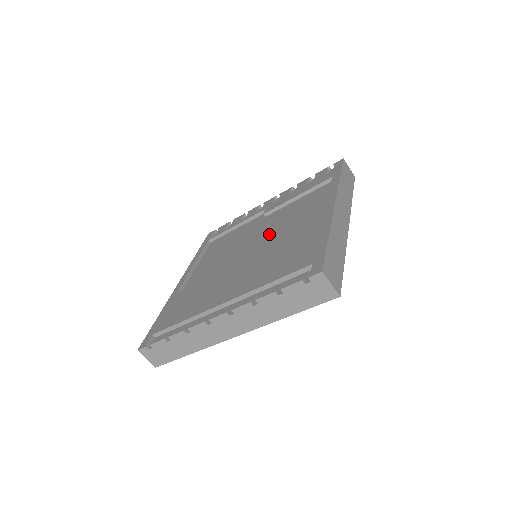
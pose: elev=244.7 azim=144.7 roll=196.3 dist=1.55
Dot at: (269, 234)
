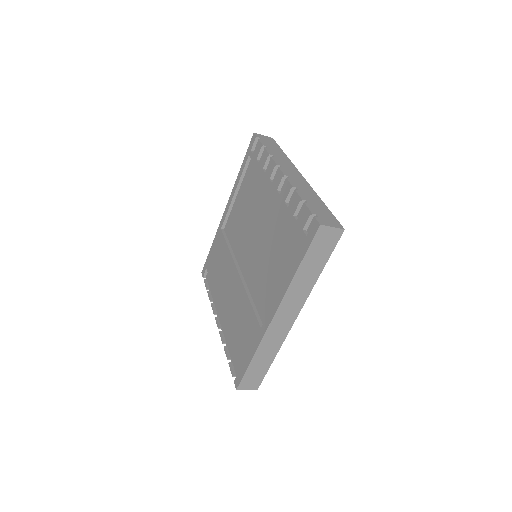
Dot at: (258, 255)
